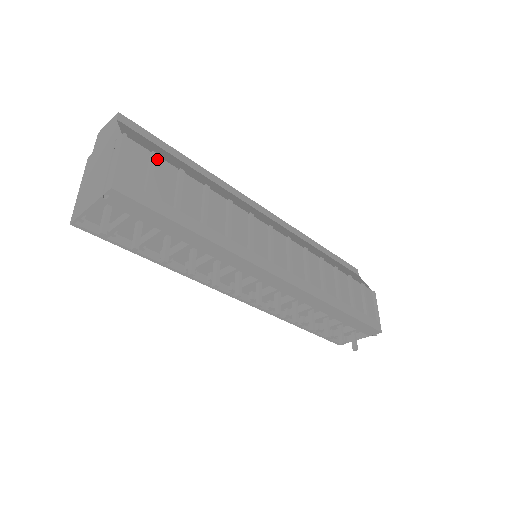
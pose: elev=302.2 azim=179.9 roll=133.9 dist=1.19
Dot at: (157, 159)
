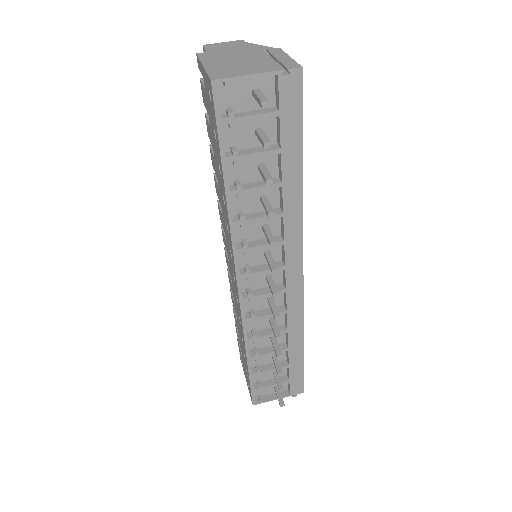
Dot at: occluded
